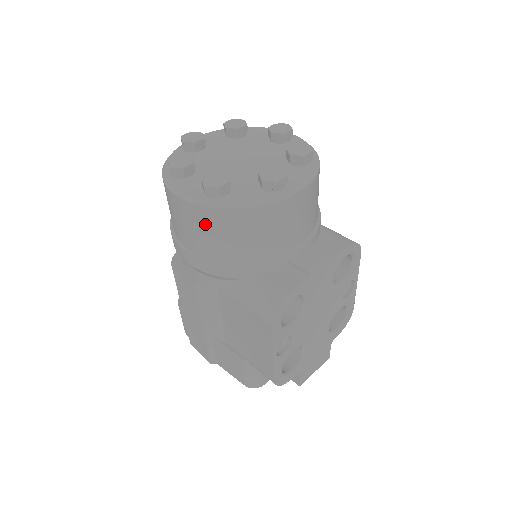
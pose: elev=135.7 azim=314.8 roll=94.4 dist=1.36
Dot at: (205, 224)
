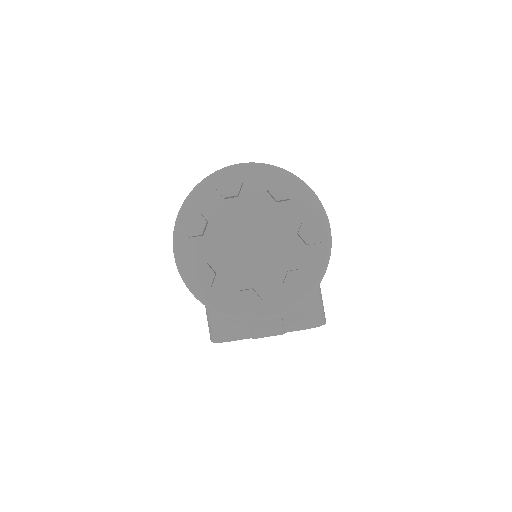
Dot at: occluded
